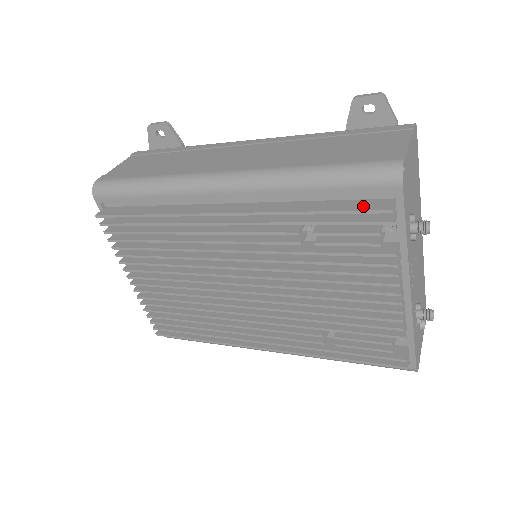
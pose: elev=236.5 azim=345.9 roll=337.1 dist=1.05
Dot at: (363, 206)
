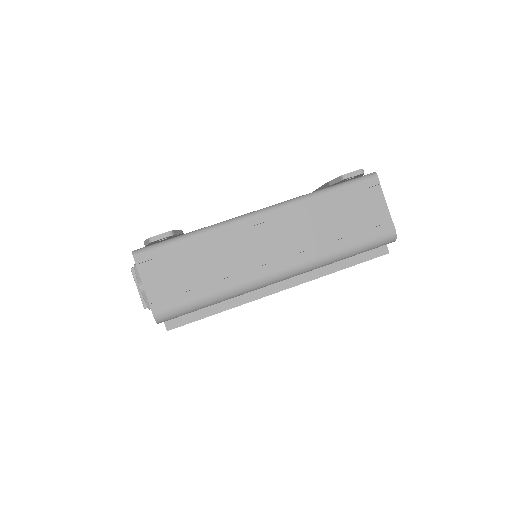
Dot at: (372, 255)
